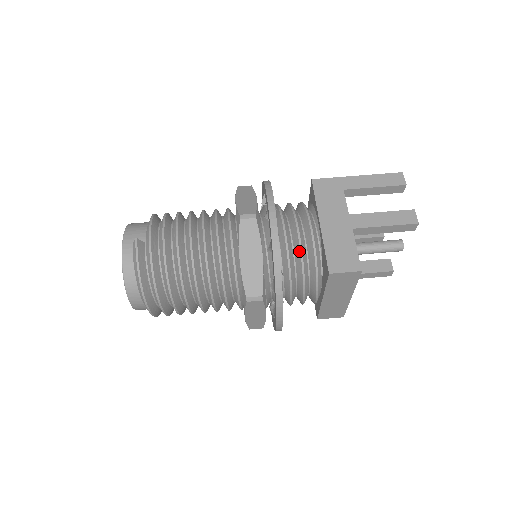
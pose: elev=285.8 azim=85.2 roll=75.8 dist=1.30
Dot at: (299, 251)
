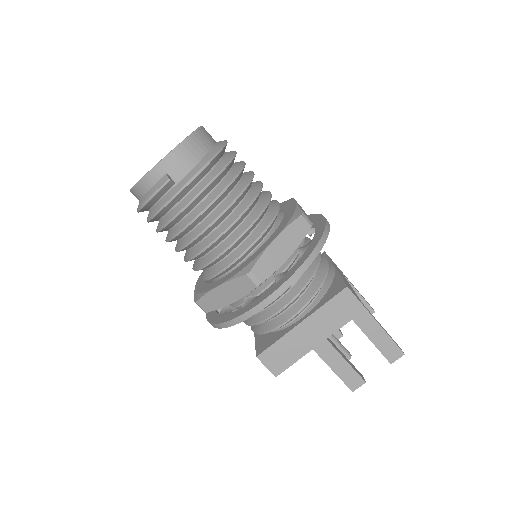
Dot at: (265, 318)
